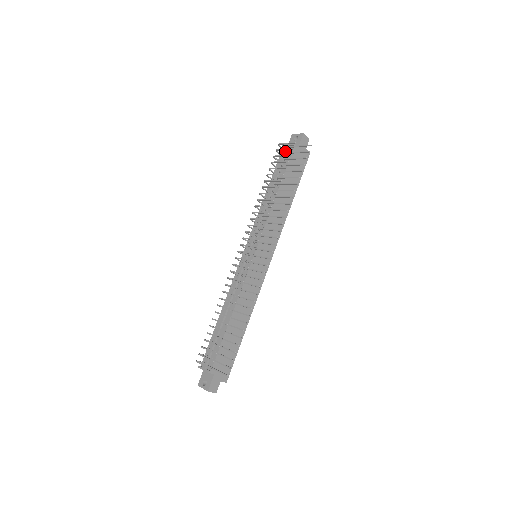
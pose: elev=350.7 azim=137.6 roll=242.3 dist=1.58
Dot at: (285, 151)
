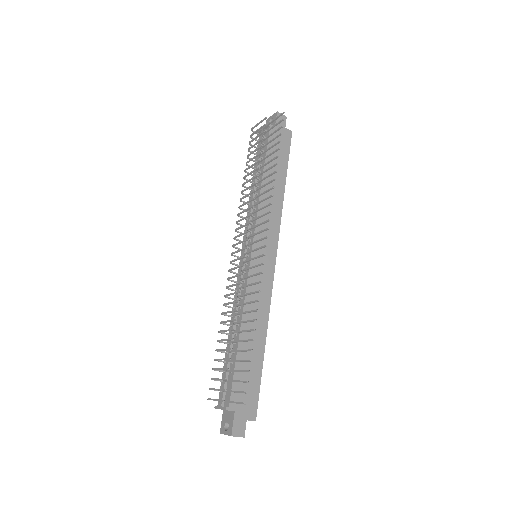
Dot at: (261, 135)
